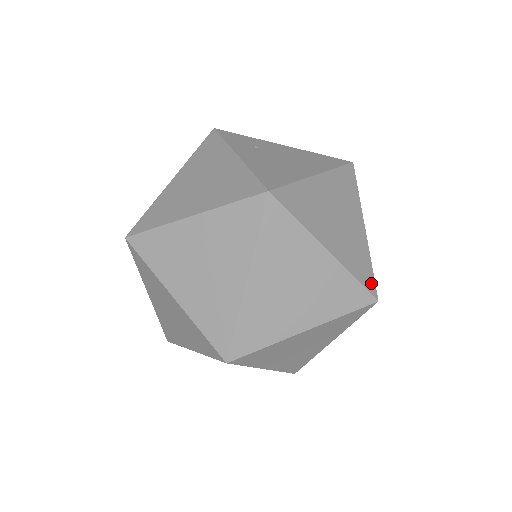
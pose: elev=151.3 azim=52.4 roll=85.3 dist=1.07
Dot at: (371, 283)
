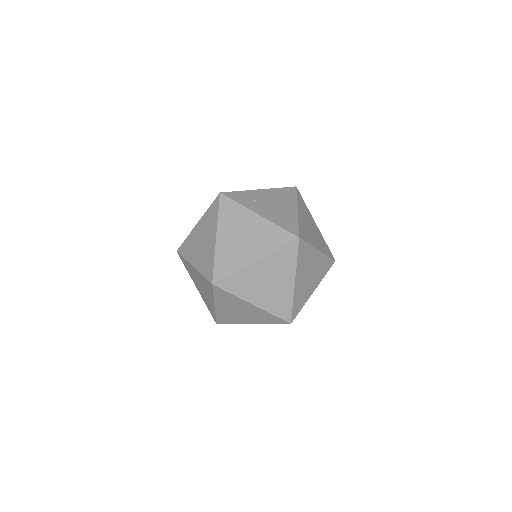
Dot at: (331, 254)
